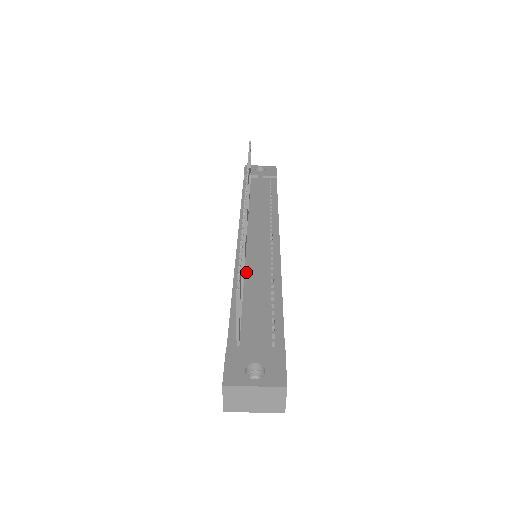
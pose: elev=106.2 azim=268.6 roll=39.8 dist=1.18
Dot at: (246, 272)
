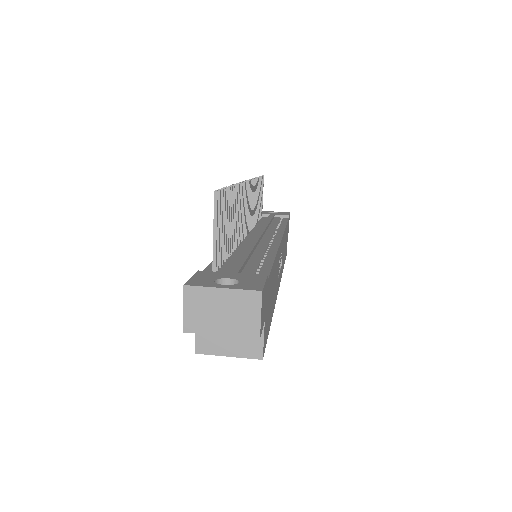
Dot at: (239, 247)
